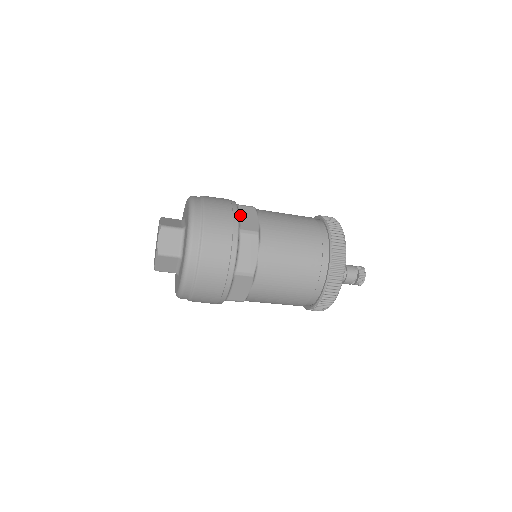
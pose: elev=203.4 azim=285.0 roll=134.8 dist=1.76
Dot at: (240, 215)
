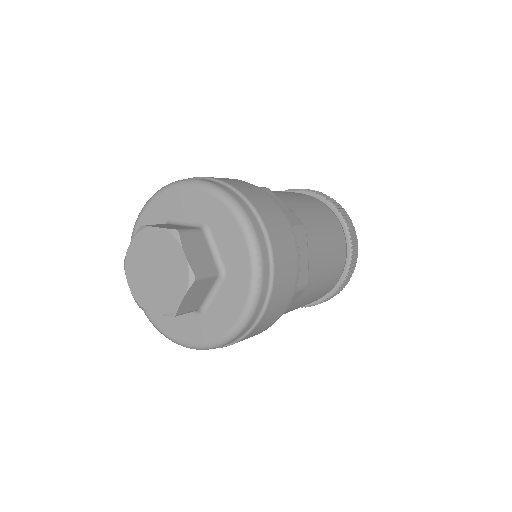
Dot at: occluded
